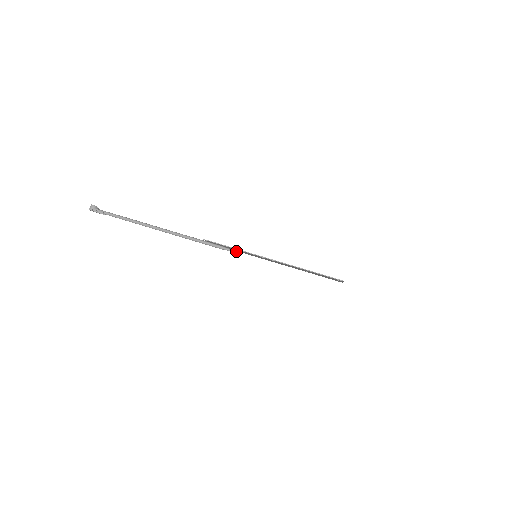
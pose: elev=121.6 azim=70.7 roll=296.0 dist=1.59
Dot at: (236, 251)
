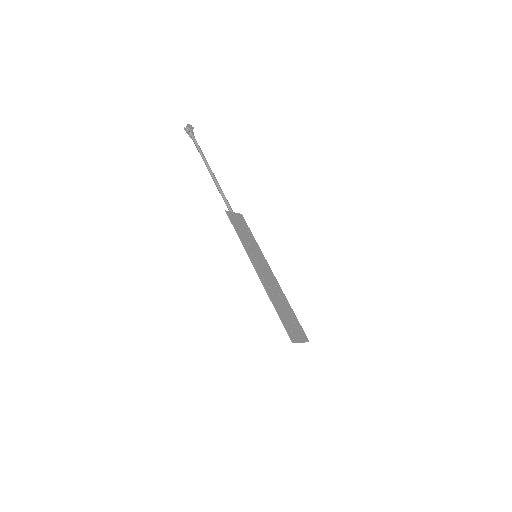
Dot at: (246, 239)
